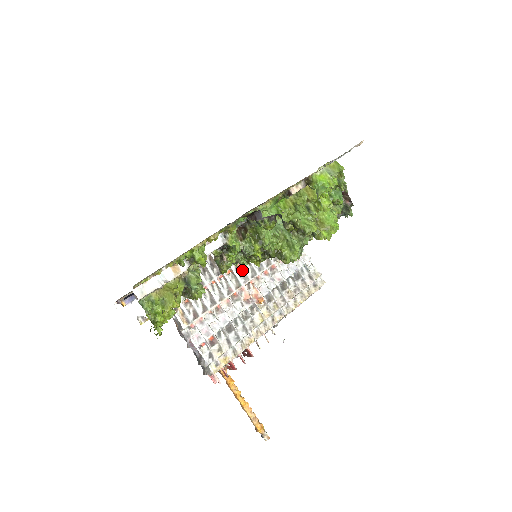
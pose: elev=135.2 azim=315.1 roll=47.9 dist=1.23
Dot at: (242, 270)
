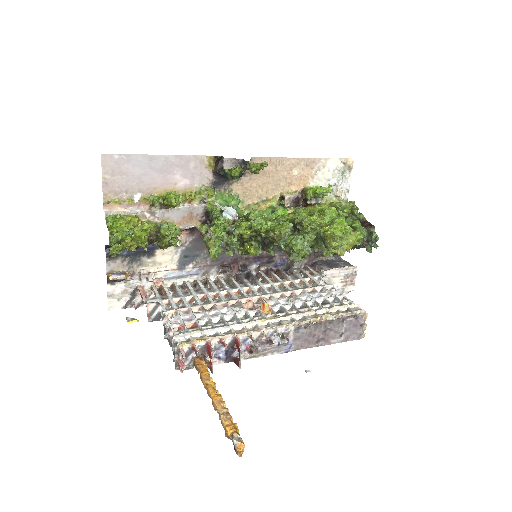
Dot at: (253, 293)
